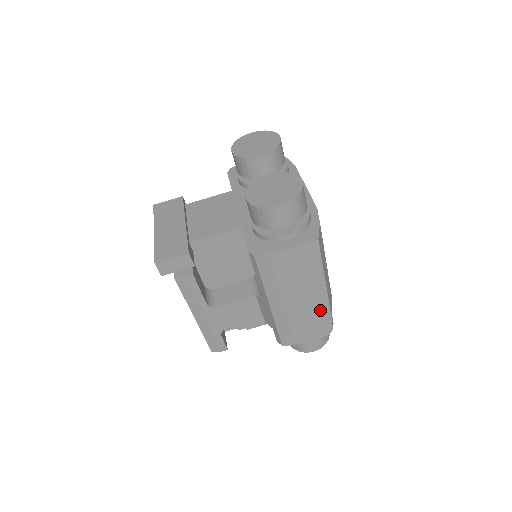
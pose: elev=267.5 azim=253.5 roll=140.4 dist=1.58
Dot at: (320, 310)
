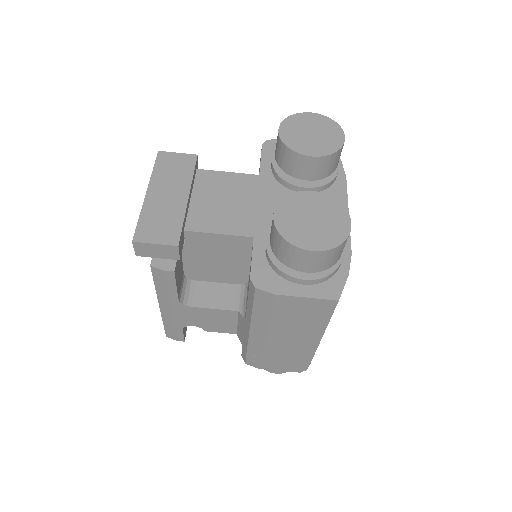
Dot at: (303, 353)
